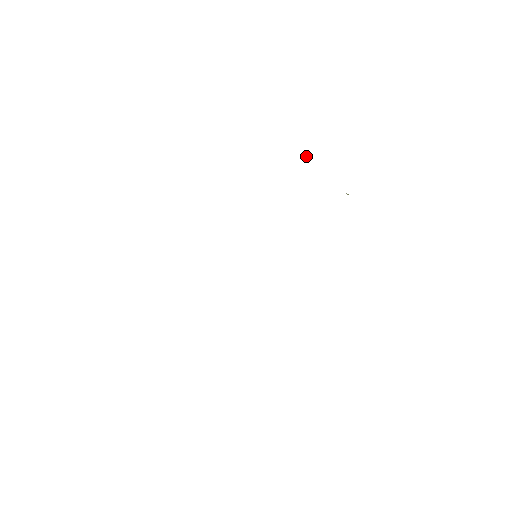
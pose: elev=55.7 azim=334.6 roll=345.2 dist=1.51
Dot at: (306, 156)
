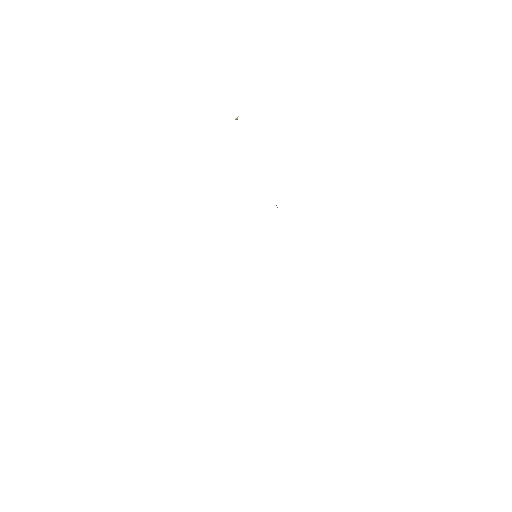
Dot at: occluded
